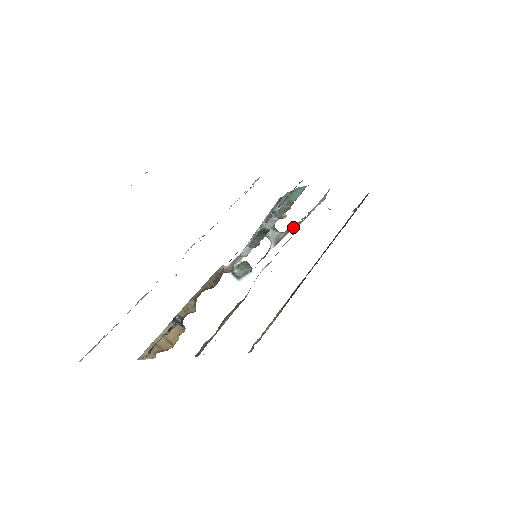
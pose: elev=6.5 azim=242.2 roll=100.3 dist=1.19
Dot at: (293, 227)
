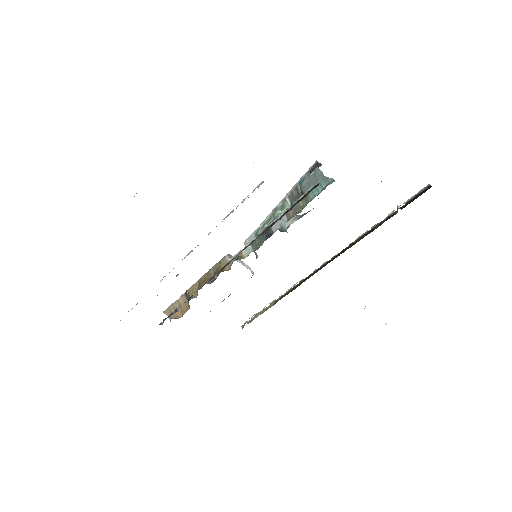
Dot at: occluded
